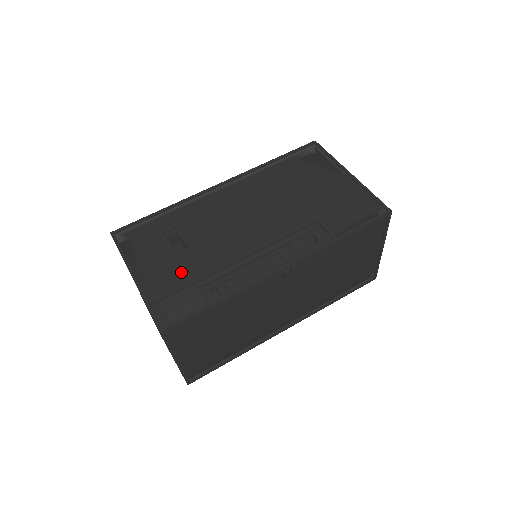
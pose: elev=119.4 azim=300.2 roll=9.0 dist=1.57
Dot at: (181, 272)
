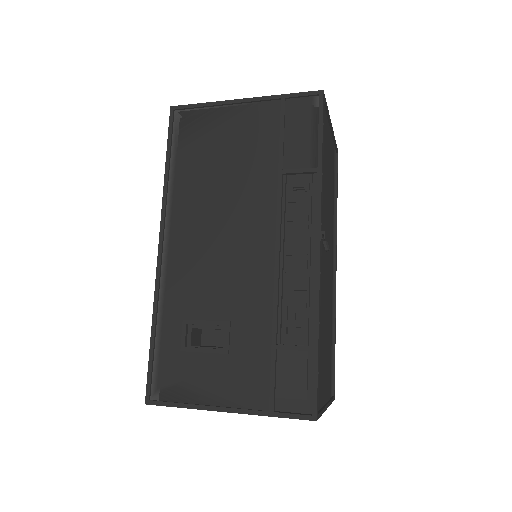
Dot at: (252, 356)
